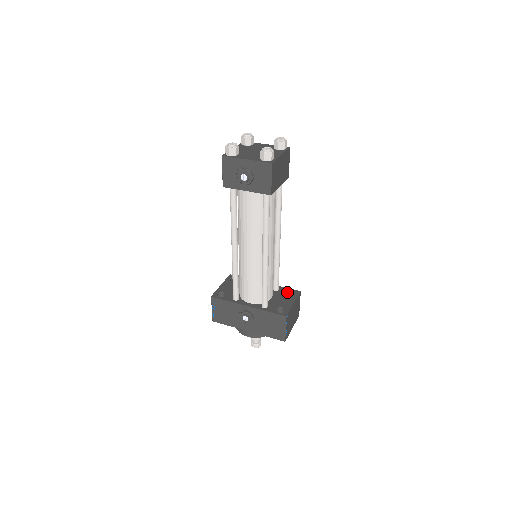
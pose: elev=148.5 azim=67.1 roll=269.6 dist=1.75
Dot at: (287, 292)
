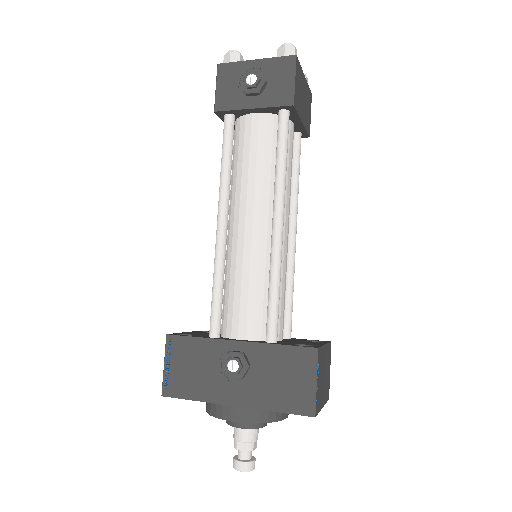
Dot at: occluded
